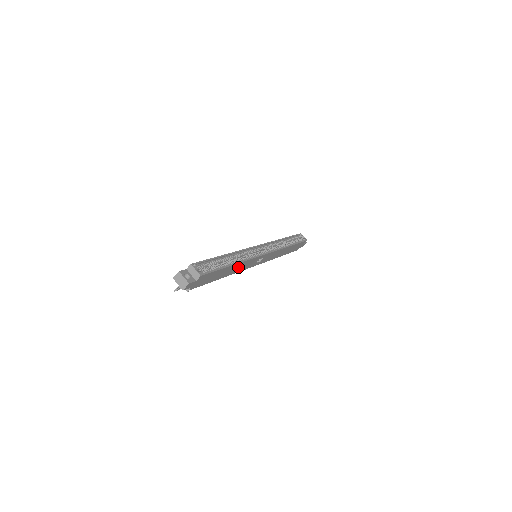
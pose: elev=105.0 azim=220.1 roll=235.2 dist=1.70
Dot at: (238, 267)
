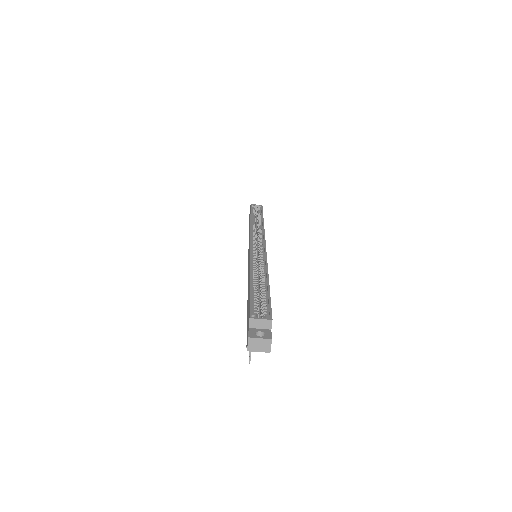
Dot at: occluded
